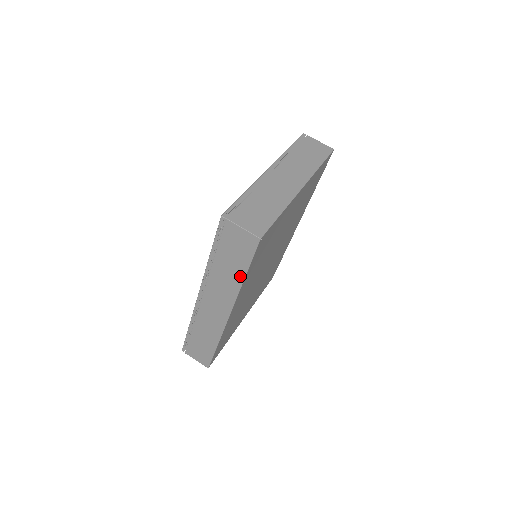
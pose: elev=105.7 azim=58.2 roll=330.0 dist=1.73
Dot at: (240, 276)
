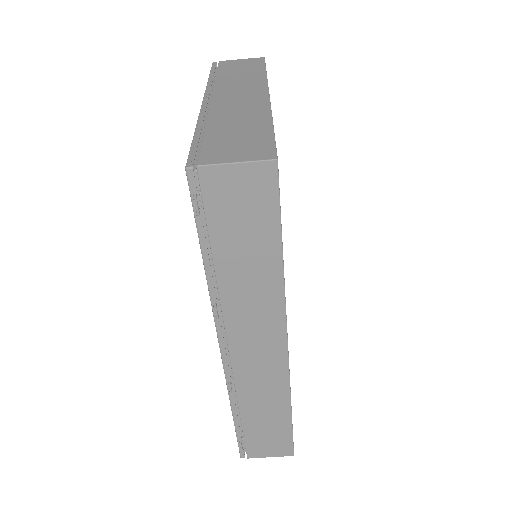
Dot at: (273, 263)
